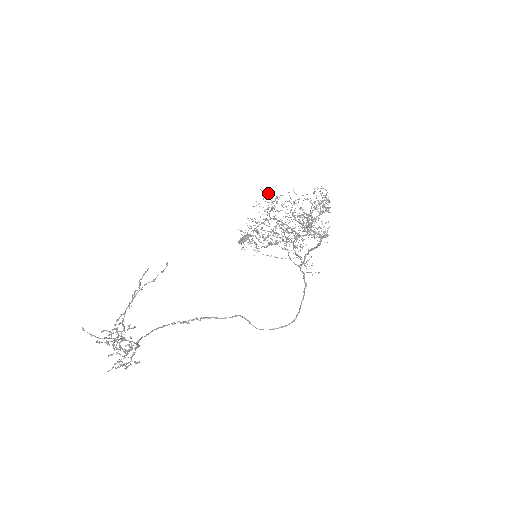
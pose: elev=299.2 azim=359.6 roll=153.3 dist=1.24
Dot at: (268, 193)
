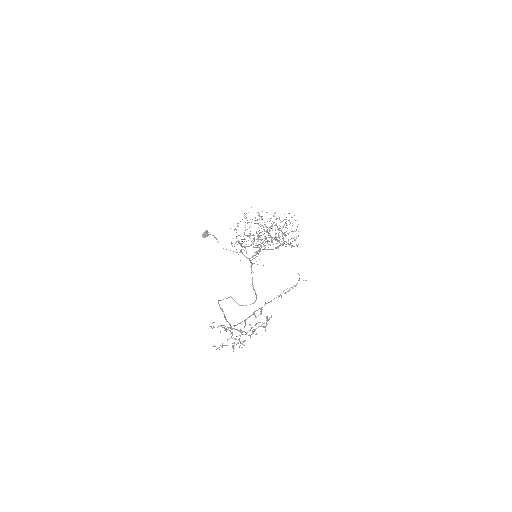
Dot at: occluded
